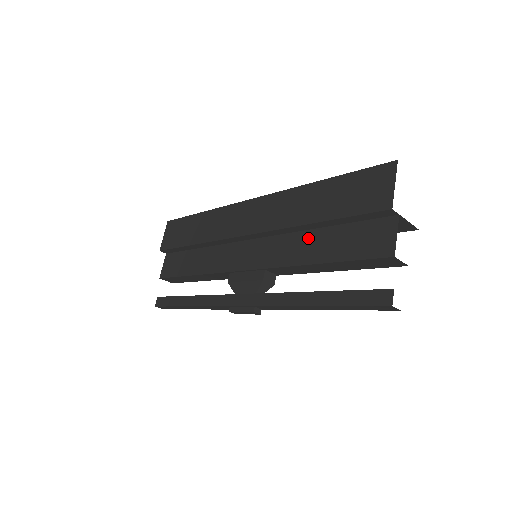
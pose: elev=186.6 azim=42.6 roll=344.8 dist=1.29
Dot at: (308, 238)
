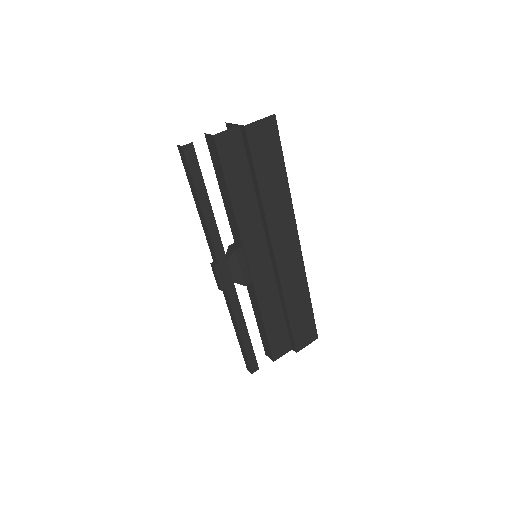
Dot at: occluded
